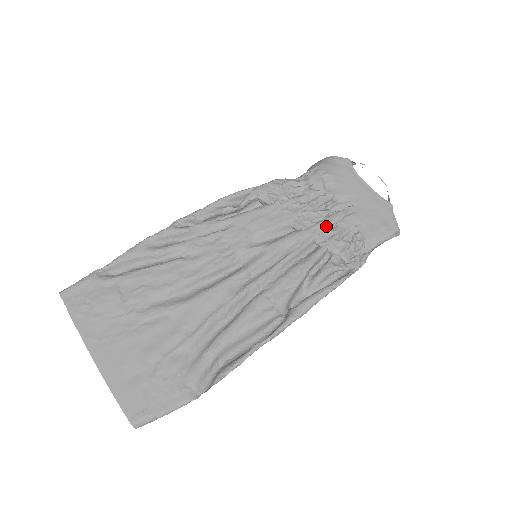
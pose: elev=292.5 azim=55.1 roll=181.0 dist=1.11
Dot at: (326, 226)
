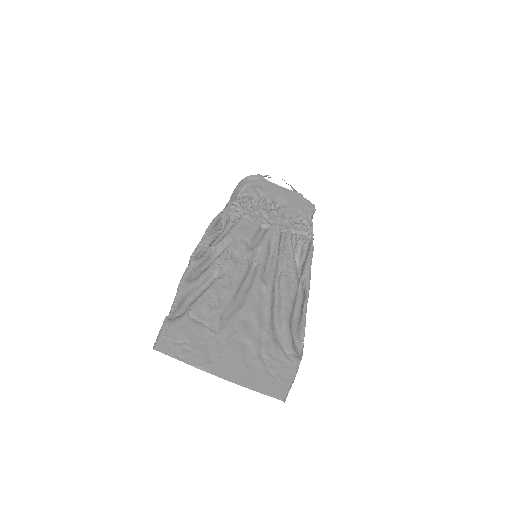
Dot at: (281, 219)
